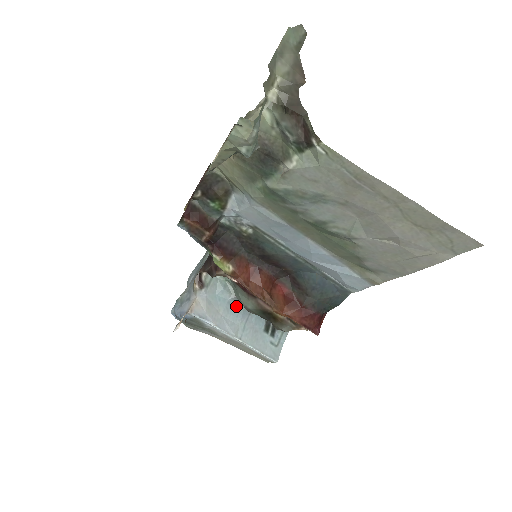
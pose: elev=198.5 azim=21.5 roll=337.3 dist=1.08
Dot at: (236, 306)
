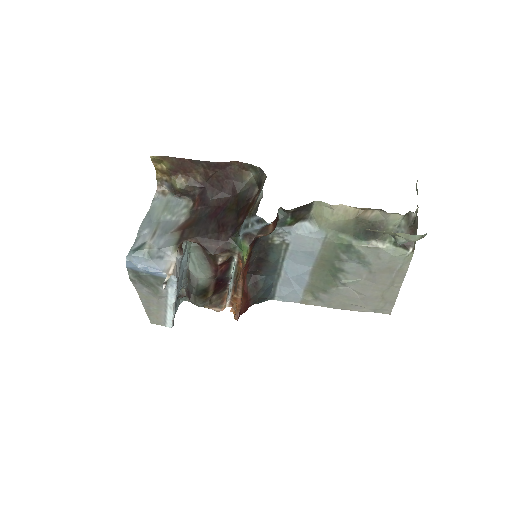
Dot at: (183, 275)
